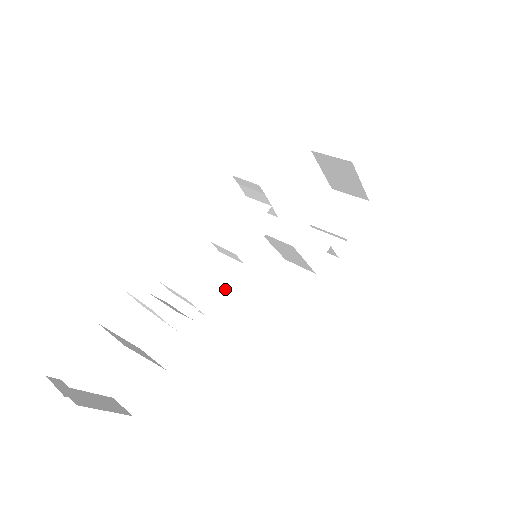
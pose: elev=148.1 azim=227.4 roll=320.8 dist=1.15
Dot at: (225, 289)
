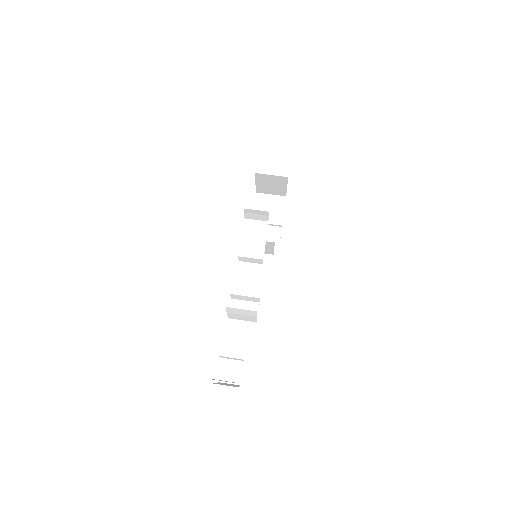
Dot at: (259, 284)
